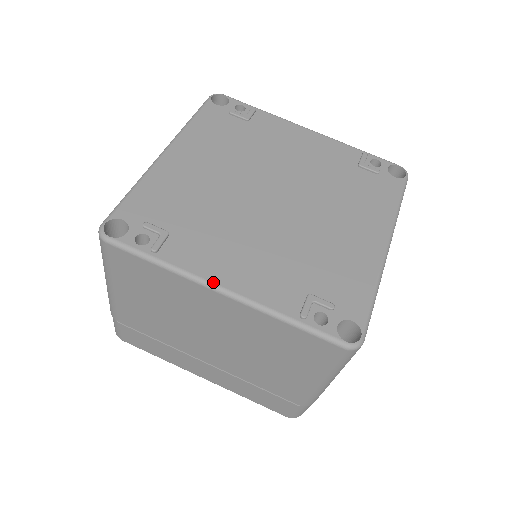
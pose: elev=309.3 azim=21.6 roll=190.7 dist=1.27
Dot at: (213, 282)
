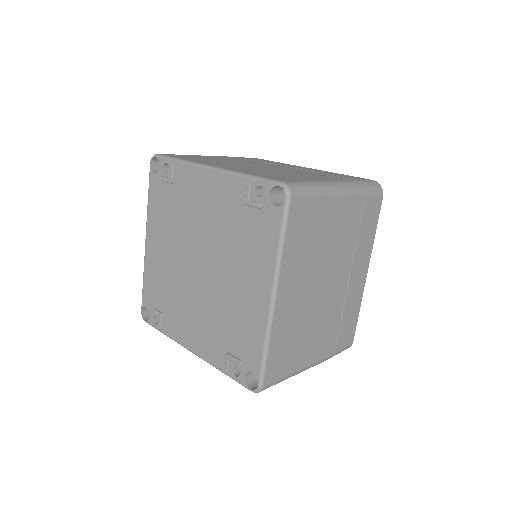
Dot at: (186, 347)
